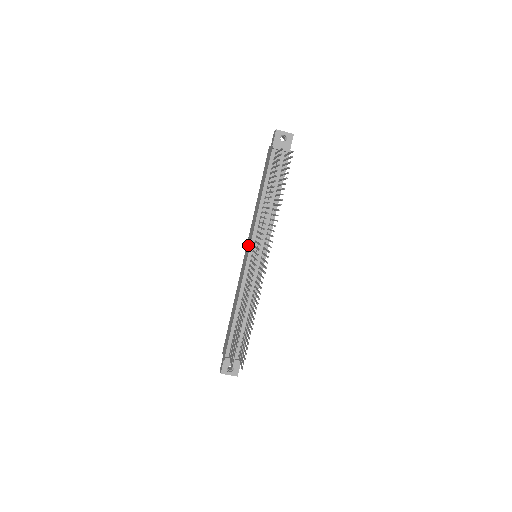
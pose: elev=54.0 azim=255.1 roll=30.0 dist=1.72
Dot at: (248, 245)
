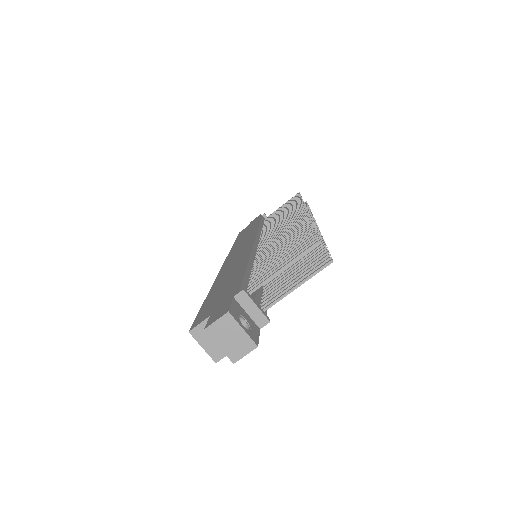
Dot at: (241, 247)
